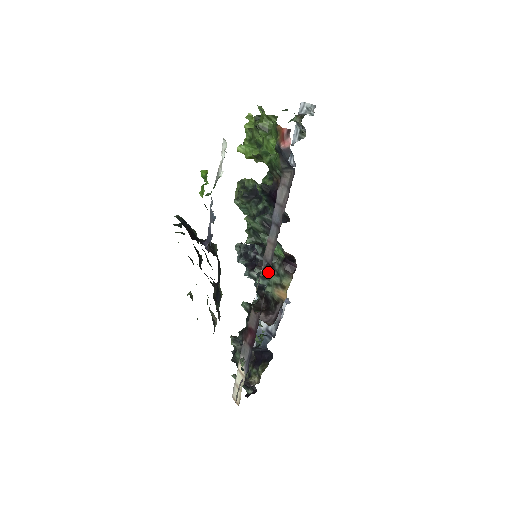
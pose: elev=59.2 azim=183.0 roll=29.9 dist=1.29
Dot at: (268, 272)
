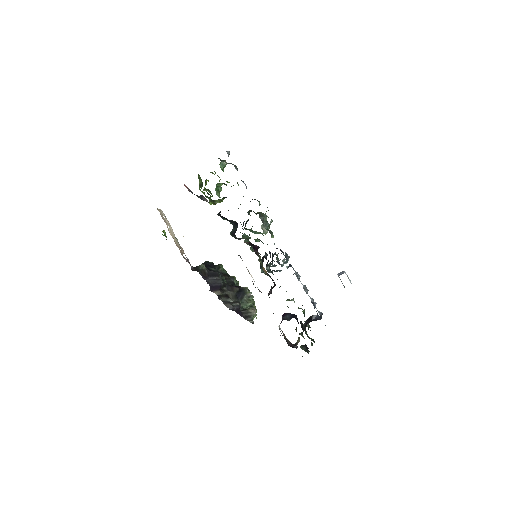
Dot at: occluded
